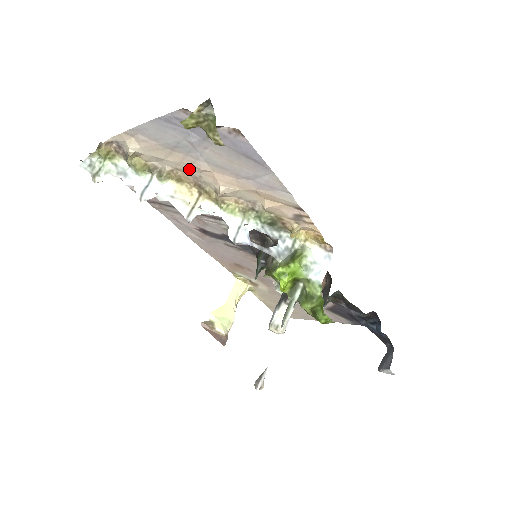
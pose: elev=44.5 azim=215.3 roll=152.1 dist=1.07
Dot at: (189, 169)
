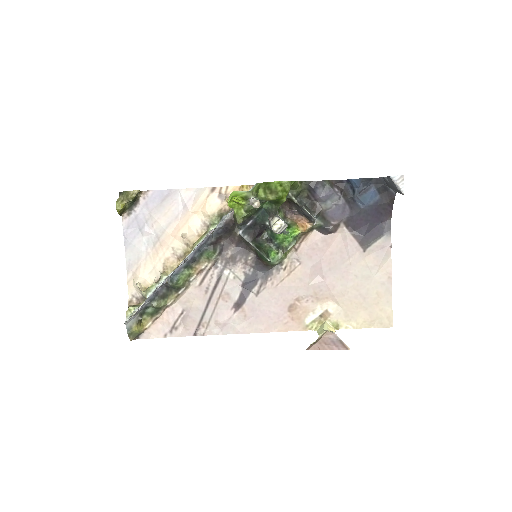
Dot at: (165, 253)
